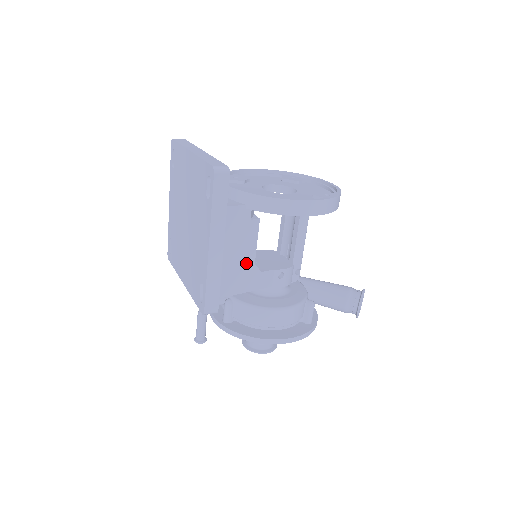
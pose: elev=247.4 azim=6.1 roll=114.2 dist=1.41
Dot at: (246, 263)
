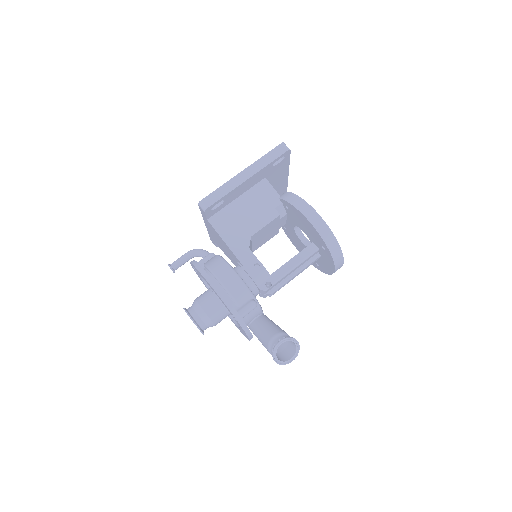
Dot at: (247, 229)
